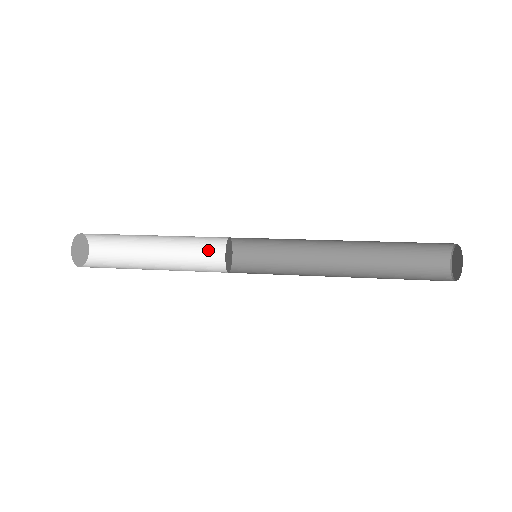
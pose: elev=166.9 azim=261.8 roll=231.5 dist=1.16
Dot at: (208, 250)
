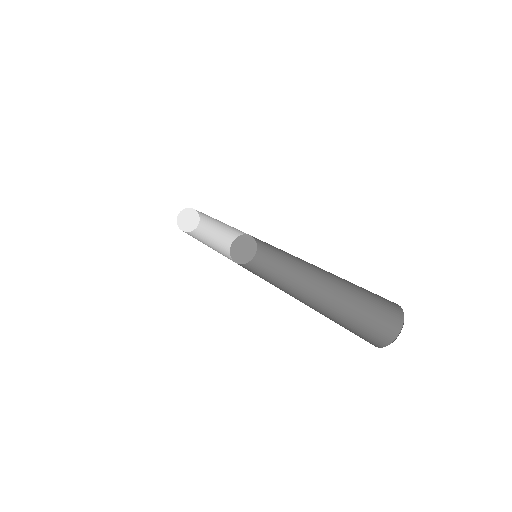
Dot at: occluded
